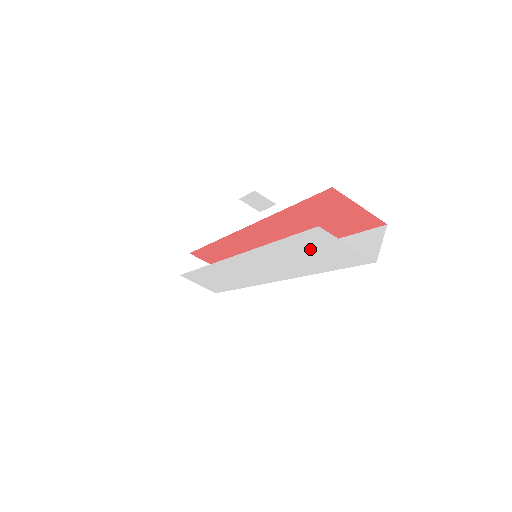
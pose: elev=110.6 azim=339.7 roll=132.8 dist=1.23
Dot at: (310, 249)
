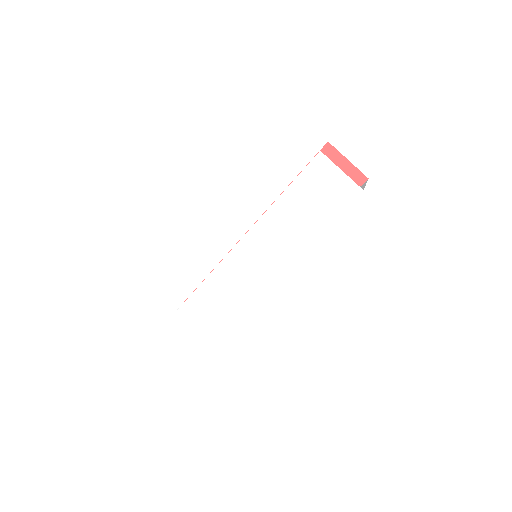
Dot at: (310, 193)
